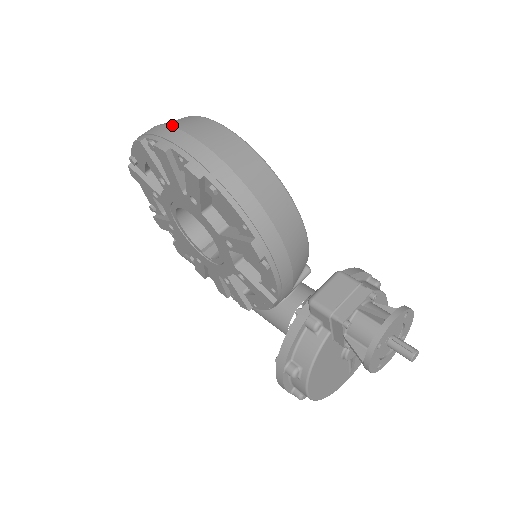
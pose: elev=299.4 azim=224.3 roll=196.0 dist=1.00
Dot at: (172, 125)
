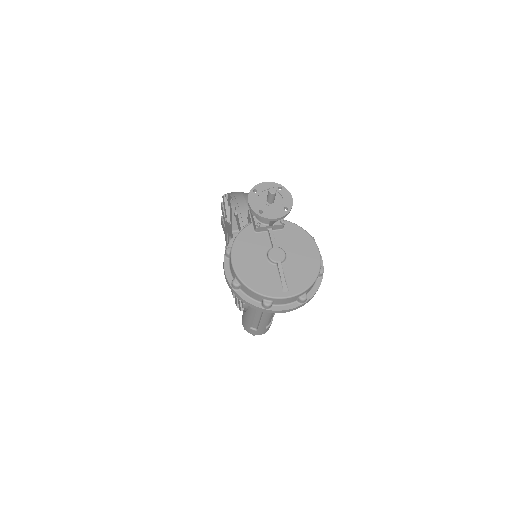
Dot at: occluded
